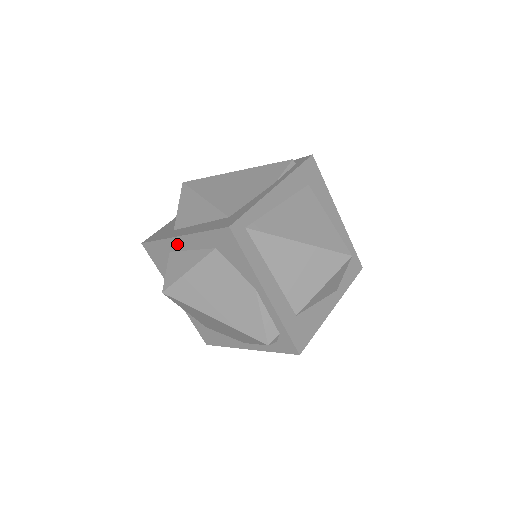
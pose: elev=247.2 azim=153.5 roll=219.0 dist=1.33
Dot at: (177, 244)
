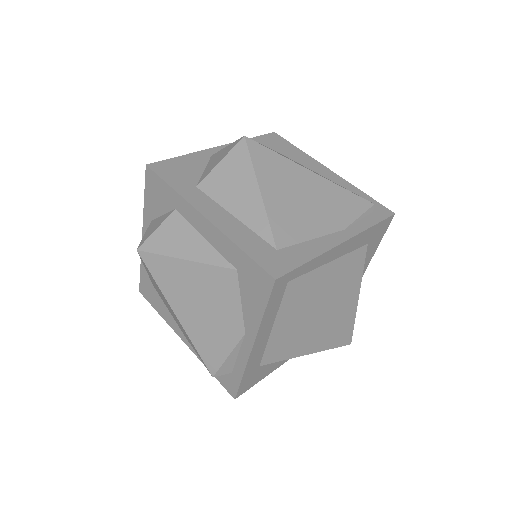
Dot at: (192, 216)
